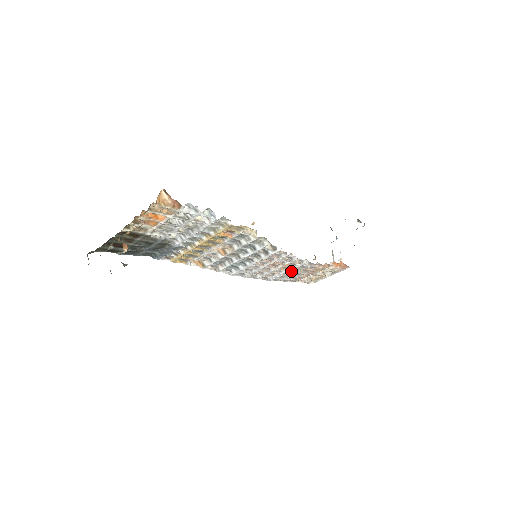
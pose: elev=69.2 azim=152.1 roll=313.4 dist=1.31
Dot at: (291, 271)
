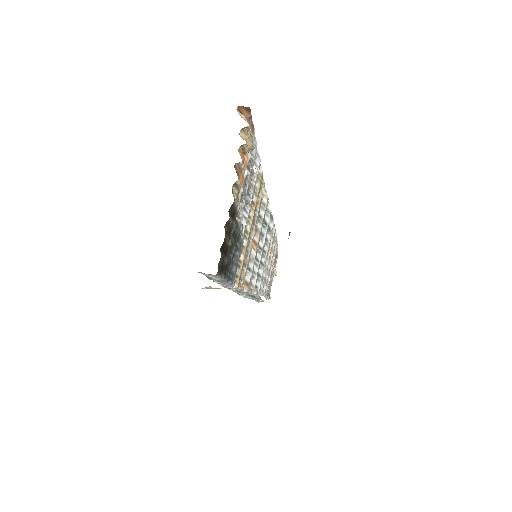
Dot at: (272, 267)
